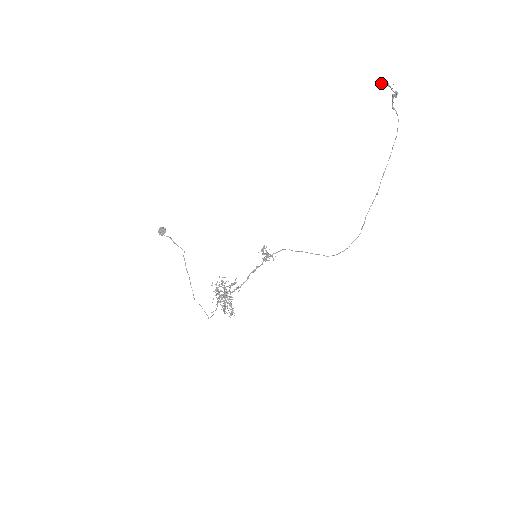
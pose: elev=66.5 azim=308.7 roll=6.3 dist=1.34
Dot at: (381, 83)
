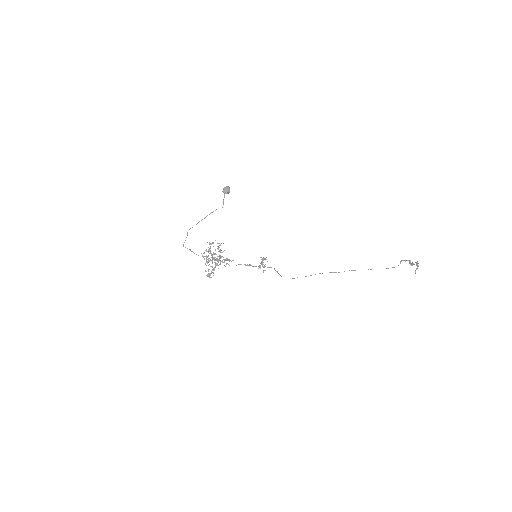
Dot at: (417, 265)
